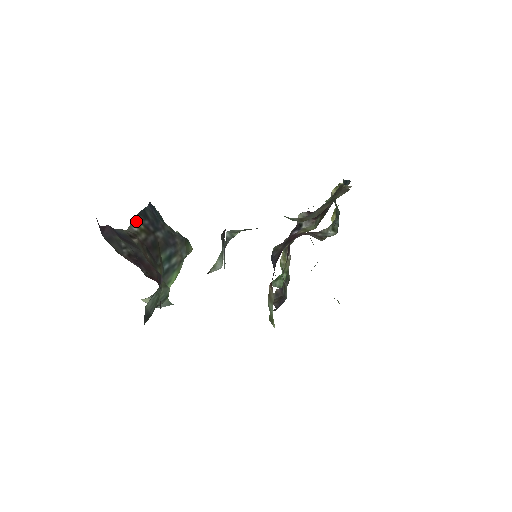
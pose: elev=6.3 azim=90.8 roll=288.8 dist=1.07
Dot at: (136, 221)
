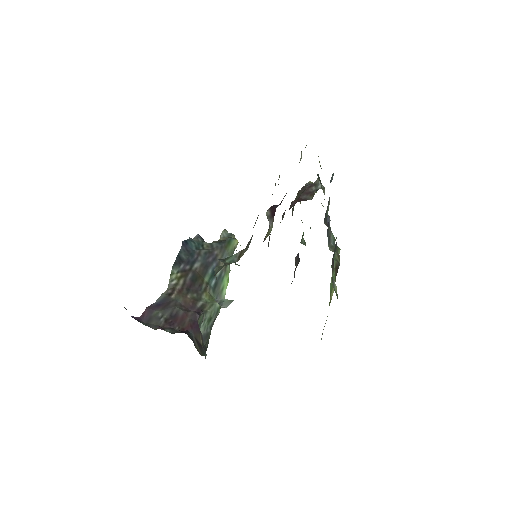
Dot at: (172, 275)
